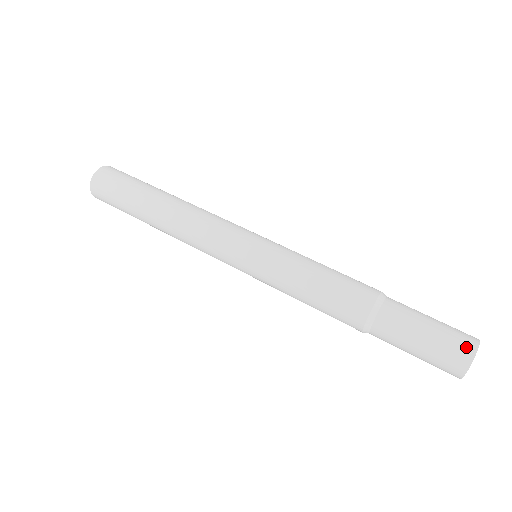
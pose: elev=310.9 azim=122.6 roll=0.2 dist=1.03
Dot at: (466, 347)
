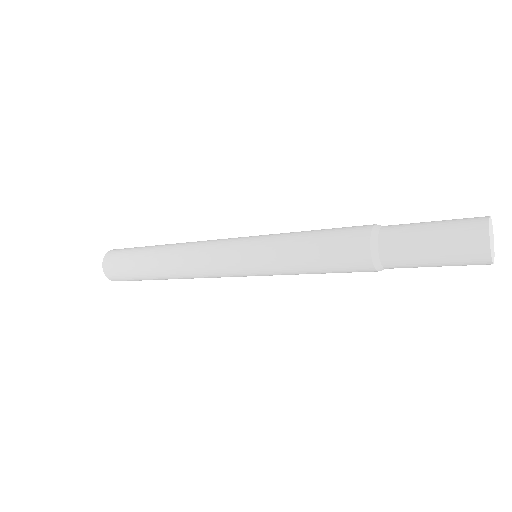
Dot at: (477, 217)
